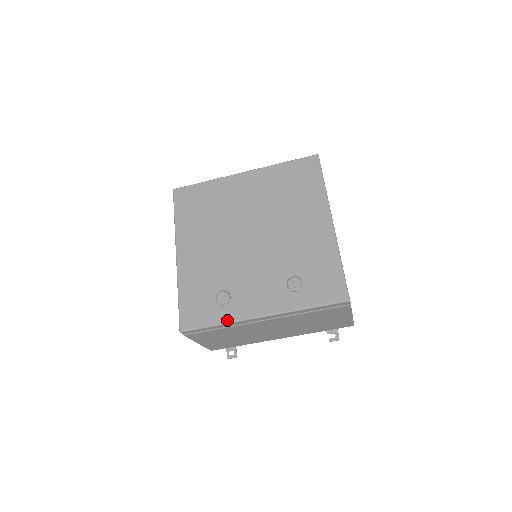
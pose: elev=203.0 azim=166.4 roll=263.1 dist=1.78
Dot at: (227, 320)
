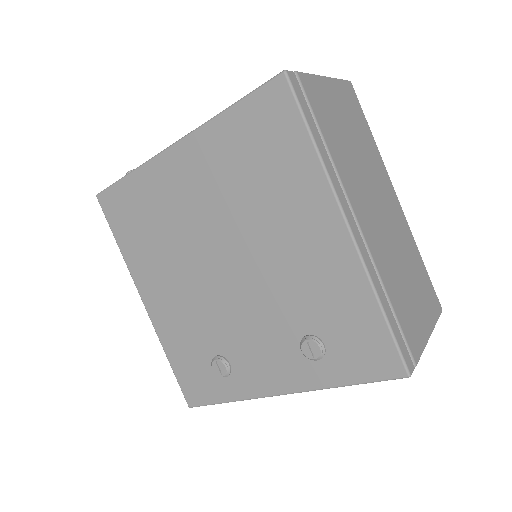
Dot at: (237, 397)
